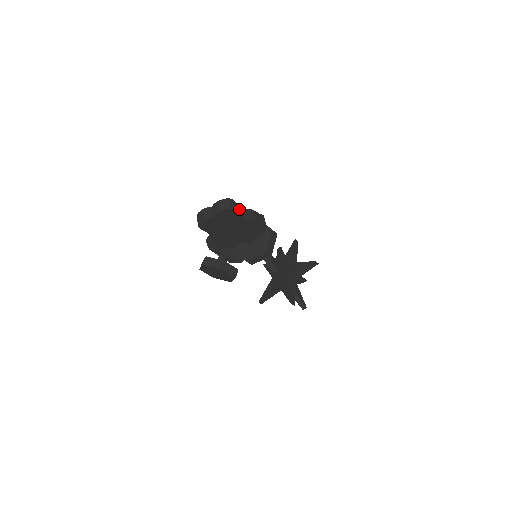
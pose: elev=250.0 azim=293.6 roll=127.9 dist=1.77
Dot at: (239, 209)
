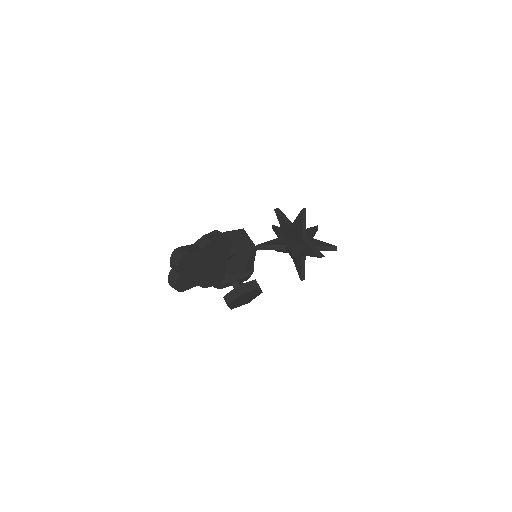
Dot at: (191, 248)
